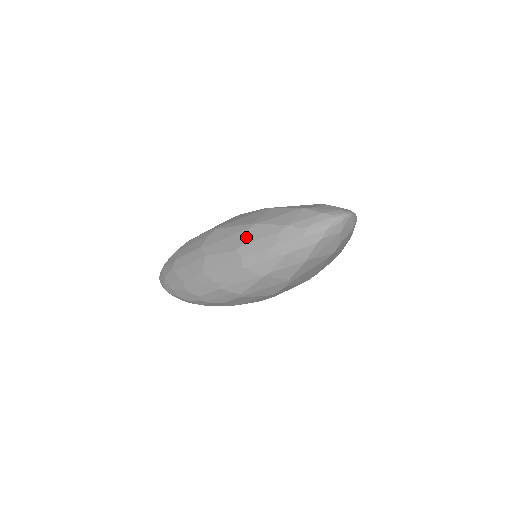
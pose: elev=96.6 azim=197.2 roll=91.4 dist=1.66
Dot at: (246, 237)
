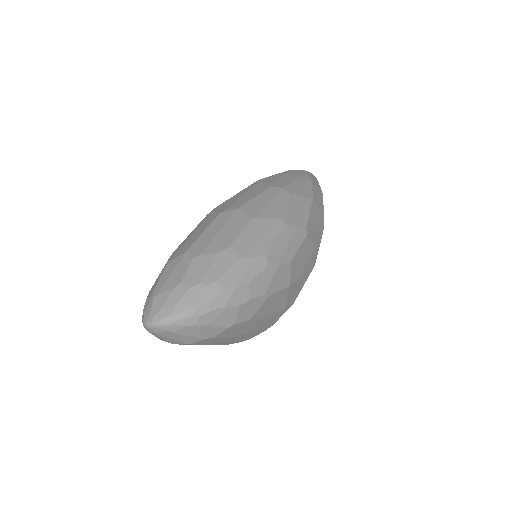
Dot at: (265, 182)
